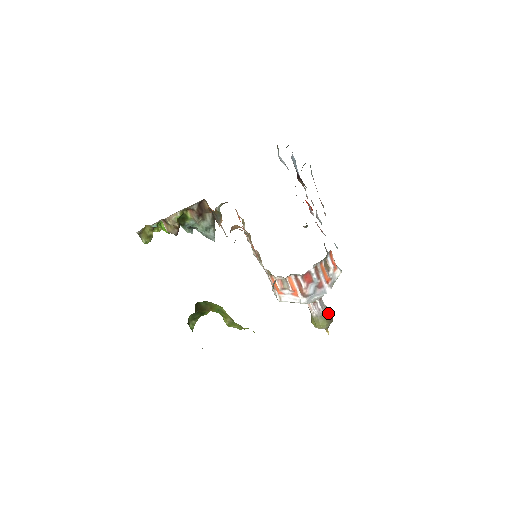
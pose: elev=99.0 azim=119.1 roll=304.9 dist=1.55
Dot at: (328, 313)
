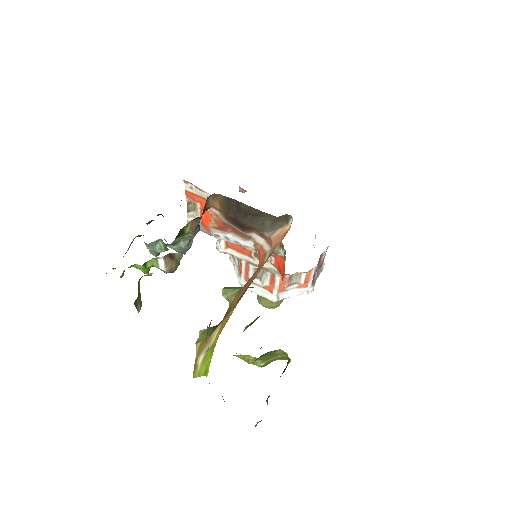
Dot at: occluded
